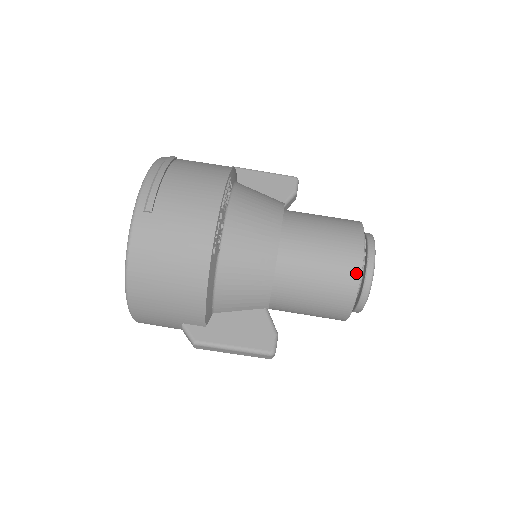
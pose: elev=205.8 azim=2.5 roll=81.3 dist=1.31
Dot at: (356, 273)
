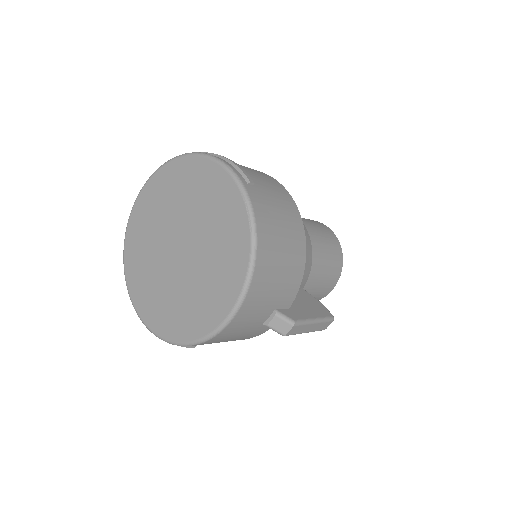
Dot at: (339, 246)
